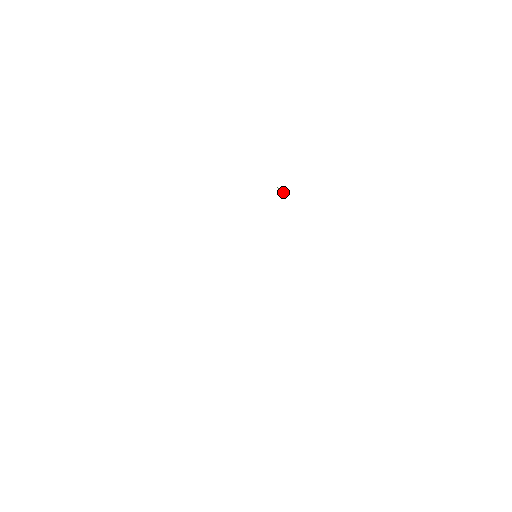
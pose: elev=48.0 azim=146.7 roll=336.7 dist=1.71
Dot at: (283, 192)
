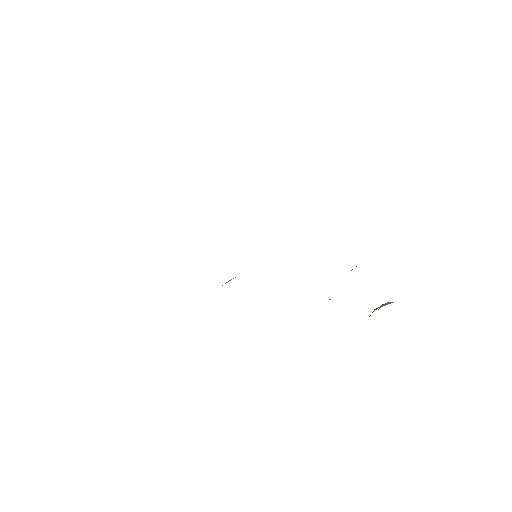
Dot at: occluded
